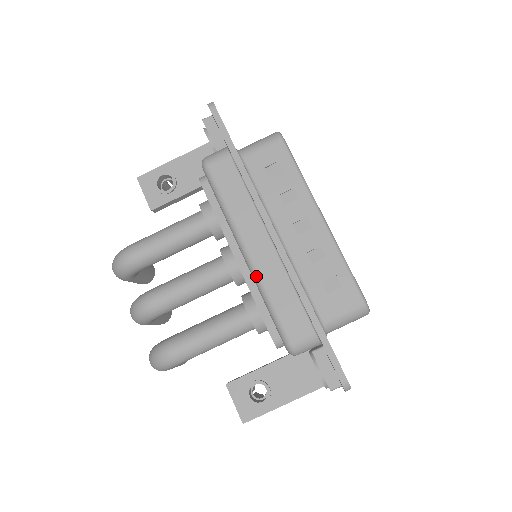
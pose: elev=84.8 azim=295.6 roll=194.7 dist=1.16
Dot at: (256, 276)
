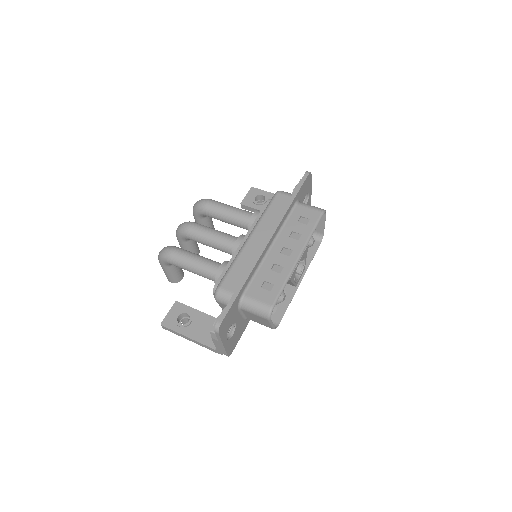
Dot at: (241, 250)
